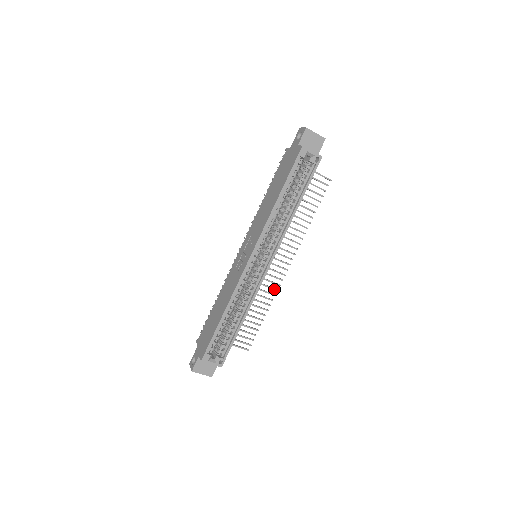
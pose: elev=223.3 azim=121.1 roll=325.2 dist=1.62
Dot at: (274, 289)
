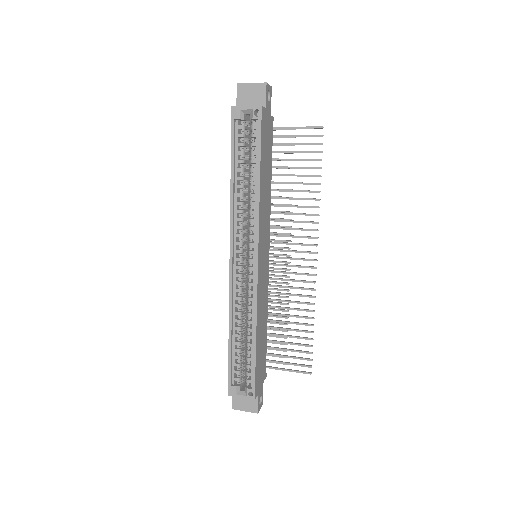
Dot at: (309, 289)
